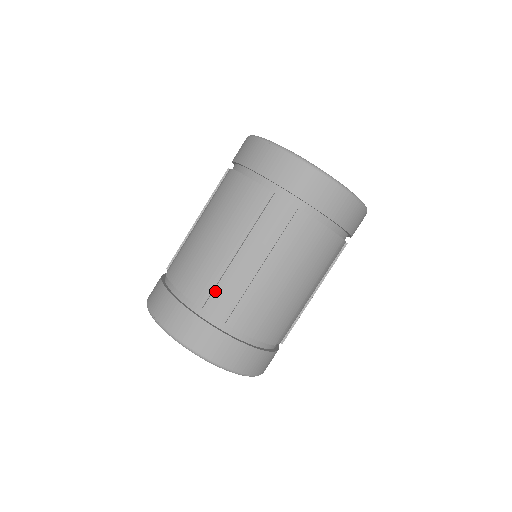
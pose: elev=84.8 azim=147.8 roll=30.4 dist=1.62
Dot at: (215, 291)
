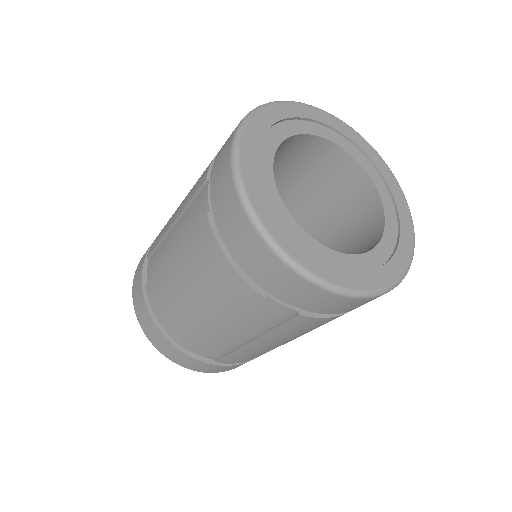
Dot at: (200, 343)
